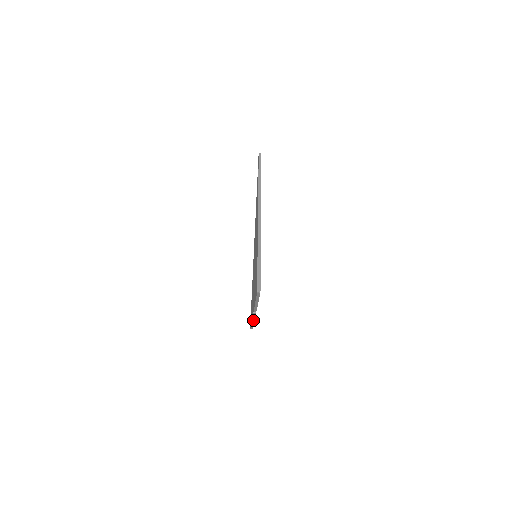
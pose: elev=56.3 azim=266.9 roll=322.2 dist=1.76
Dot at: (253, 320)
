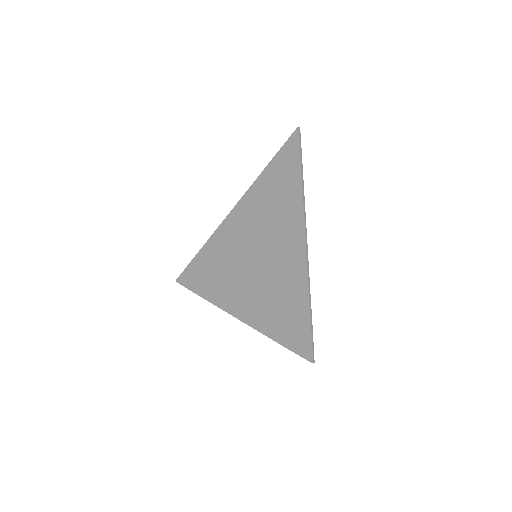
Dot at: (215, 304)
